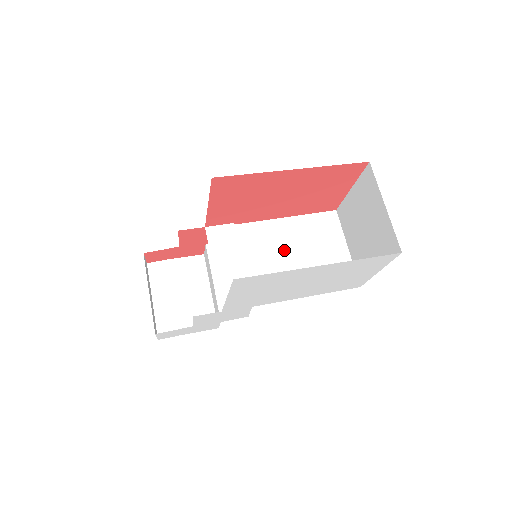
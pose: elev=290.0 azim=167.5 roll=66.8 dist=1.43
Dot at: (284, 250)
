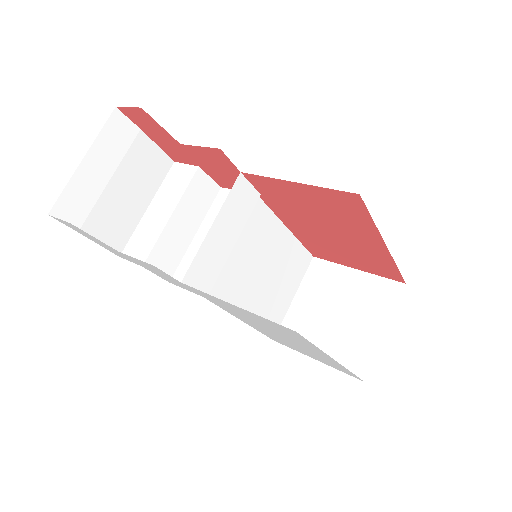
Dot at: (264, 260)
